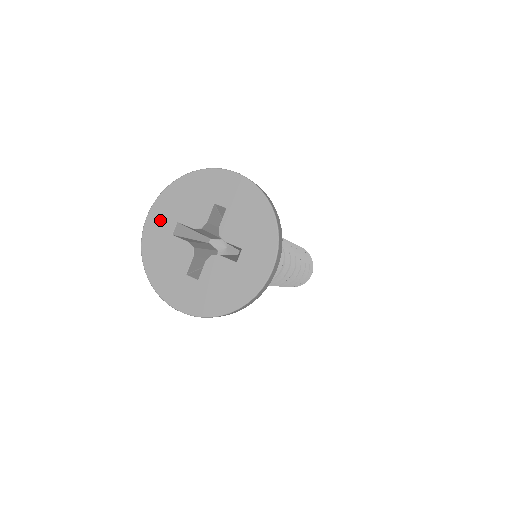
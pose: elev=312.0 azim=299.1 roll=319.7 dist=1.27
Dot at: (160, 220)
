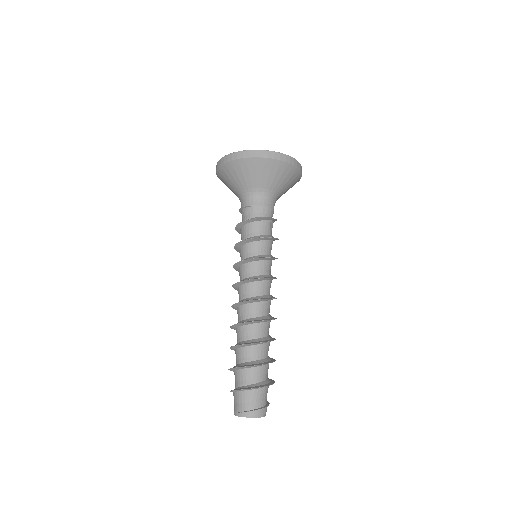
Dot at: occluded
